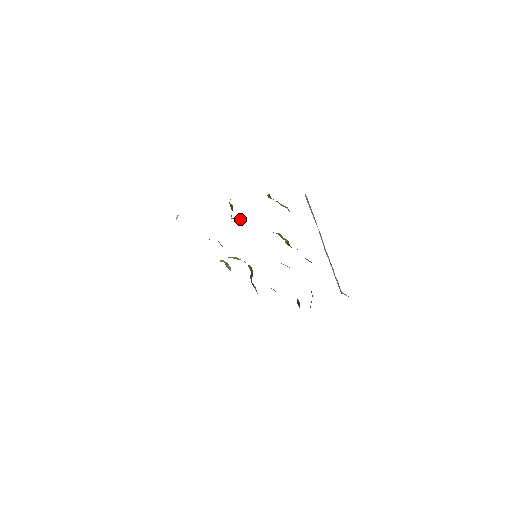
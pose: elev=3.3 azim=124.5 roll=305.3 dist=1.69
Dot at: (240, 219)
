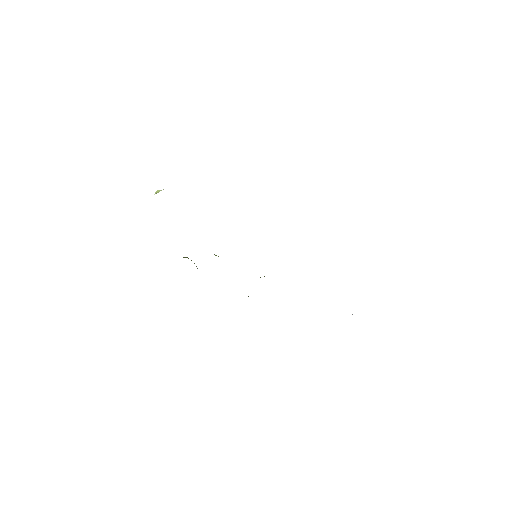
Dot at: occluded
